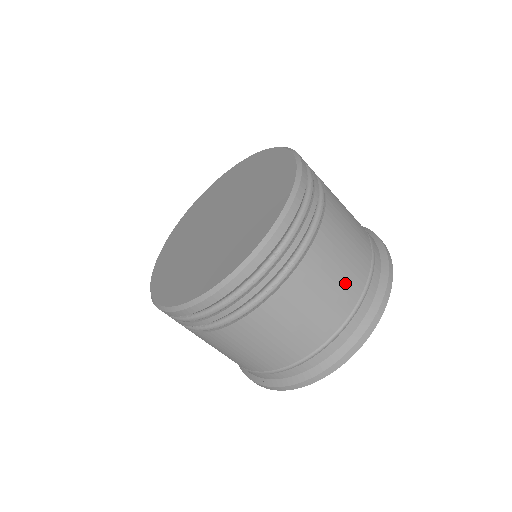
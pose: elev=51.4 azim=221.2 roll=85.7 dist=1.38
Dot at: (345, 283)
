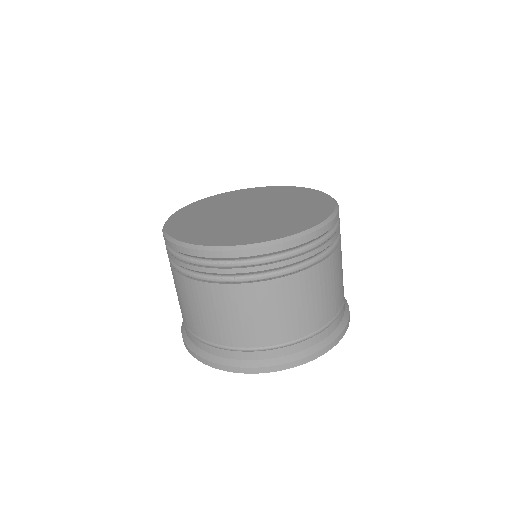
Dot at: (260, 327)
